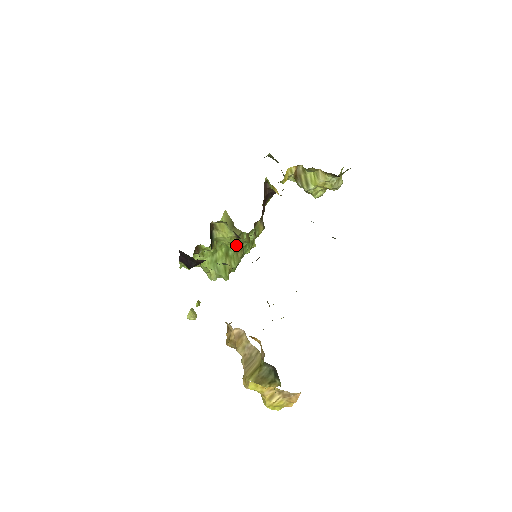
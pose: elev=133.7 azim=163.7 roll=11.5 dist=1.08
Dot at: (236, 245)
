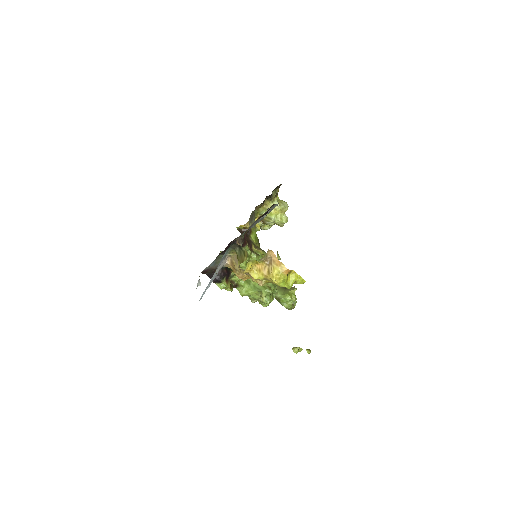
Dot at: occluded
